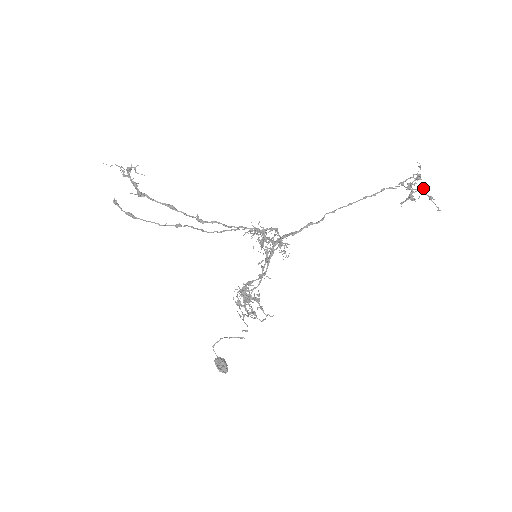
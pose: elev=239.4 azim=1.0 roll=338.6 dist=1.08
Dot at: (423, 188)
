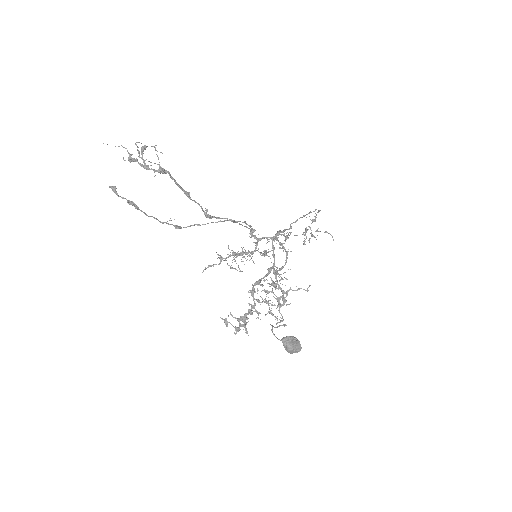
Dot at: (317, 230)
